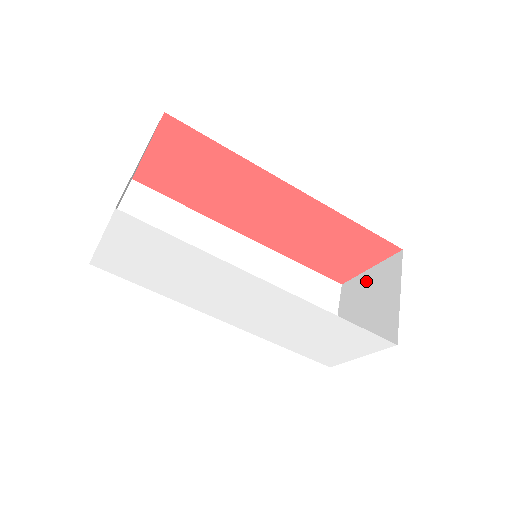
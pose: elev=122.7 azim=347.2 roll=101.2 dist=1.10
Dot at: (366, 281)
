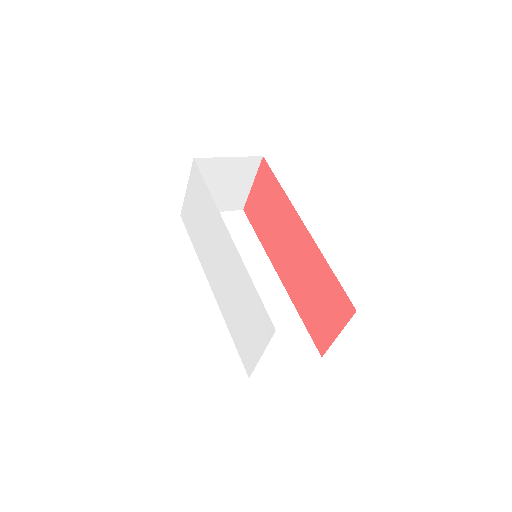
Dot at: occluded
